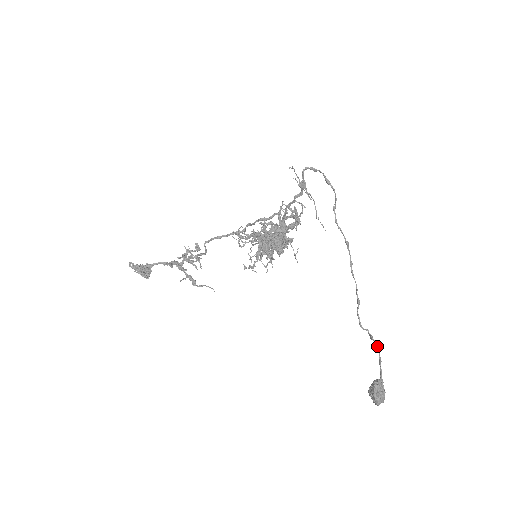
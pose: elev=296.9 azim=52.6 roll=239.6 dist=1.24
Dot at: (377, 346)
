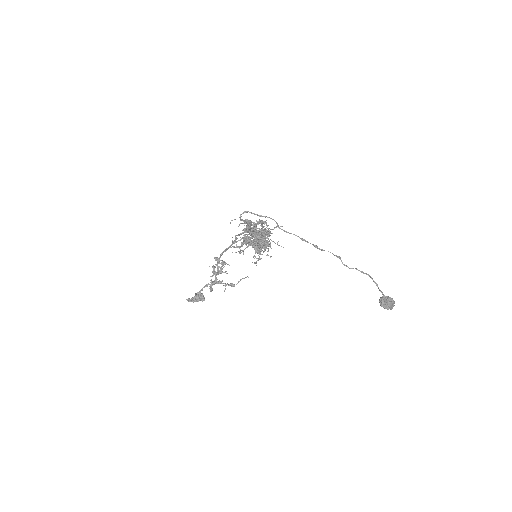
Dot at: (369, 276)
